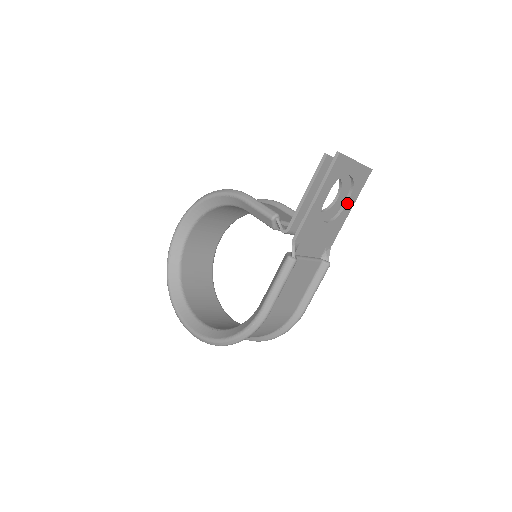
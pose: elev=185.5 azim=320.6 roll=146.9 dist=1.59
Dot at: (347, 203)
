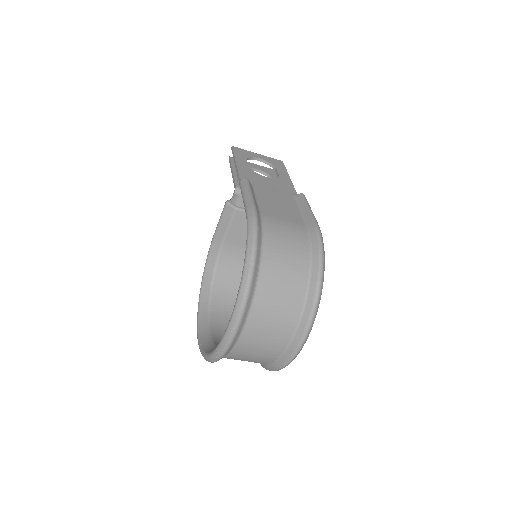
Dot at: (279, 173)
